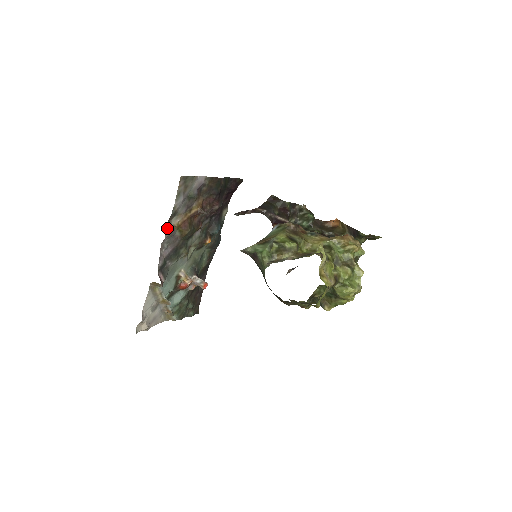
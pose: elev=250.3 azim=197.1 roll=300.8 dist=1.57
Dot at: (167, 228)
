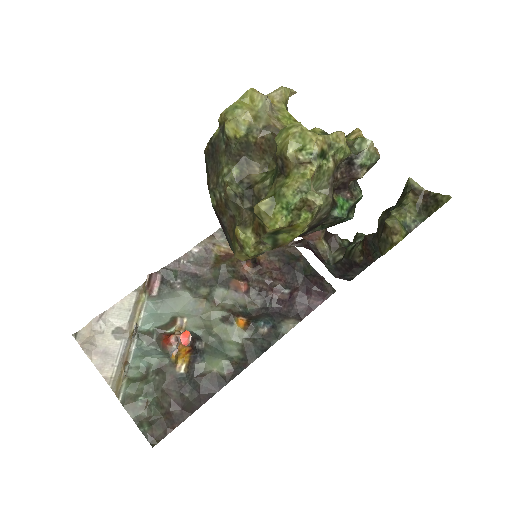
Dot at: (206, 240)
